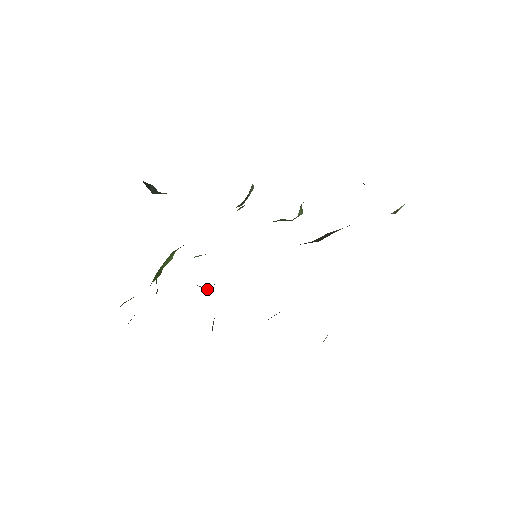
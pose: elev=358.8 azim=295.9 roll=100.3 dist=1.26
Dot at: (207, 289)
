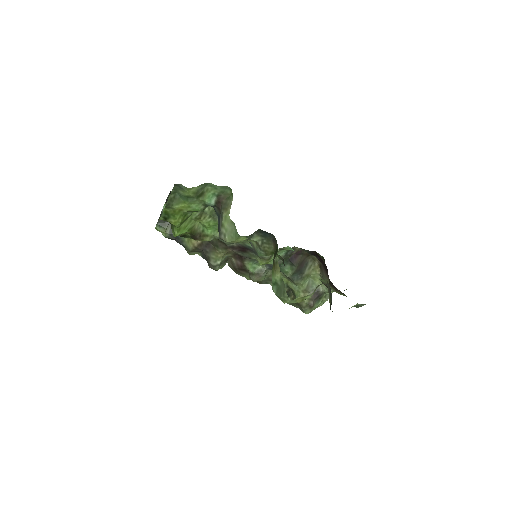
Dot at: occluded
